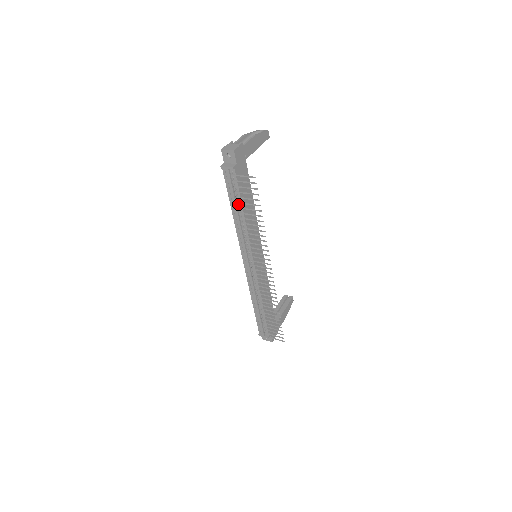
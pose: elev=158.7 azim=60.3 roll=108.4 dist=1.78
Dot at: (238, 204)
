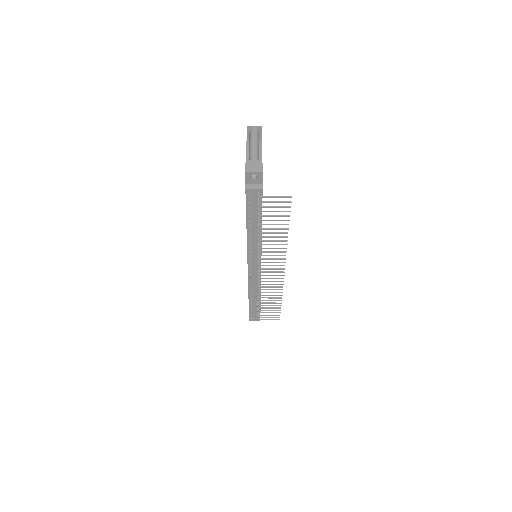
Dot at: (257, 220)
